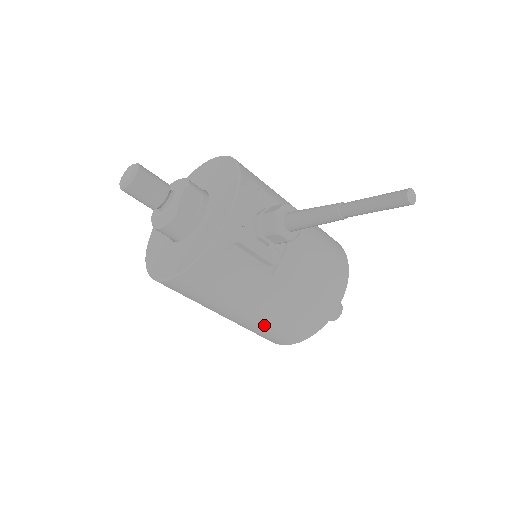
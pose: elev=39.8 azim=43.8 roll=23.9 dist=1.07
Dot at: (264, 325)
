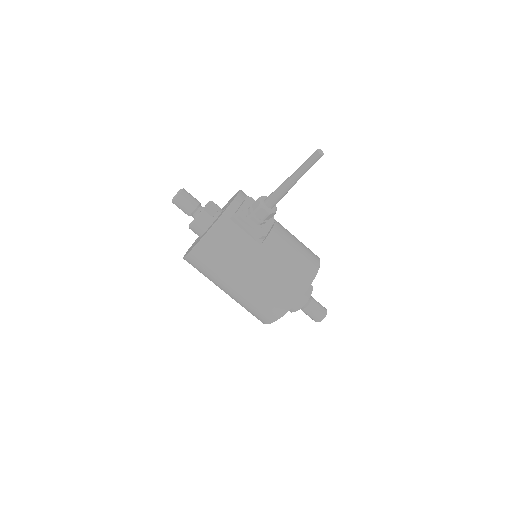
Dot at: (261, 290)
